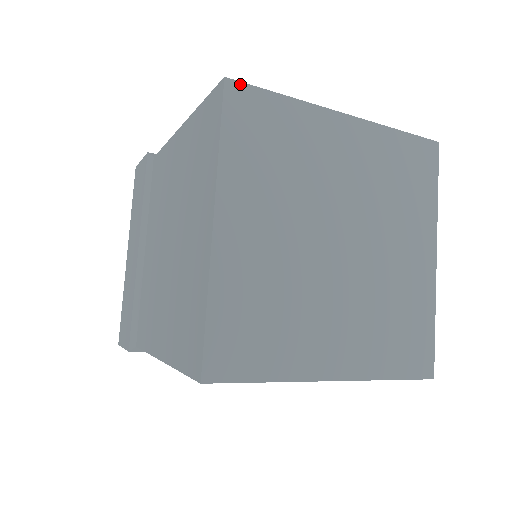
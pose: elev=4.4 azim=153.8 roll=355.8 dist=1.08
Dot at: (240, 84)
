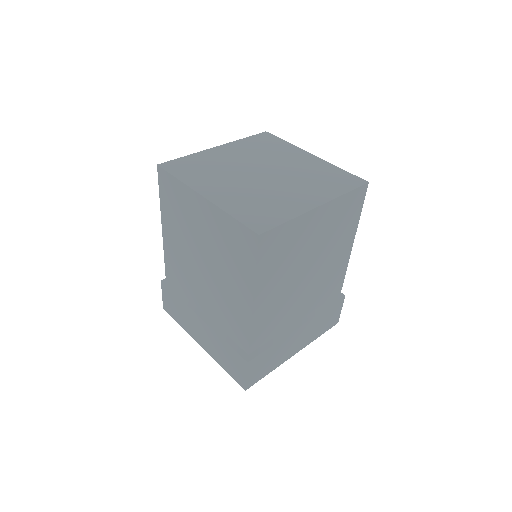
Dot at: (165, 163)
